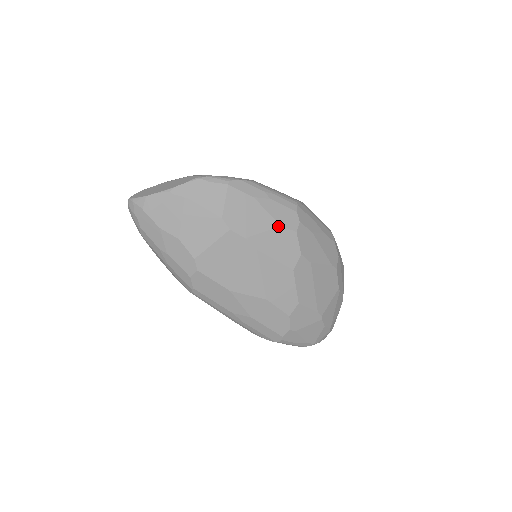
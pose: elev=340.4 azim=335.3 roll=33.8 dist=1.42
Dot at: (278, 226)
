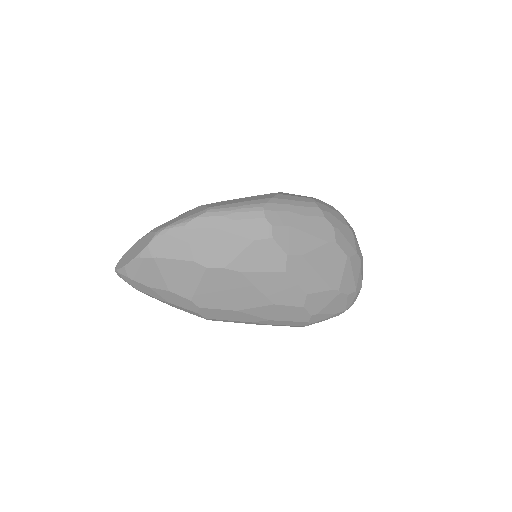
Dot at: (251, 242)
